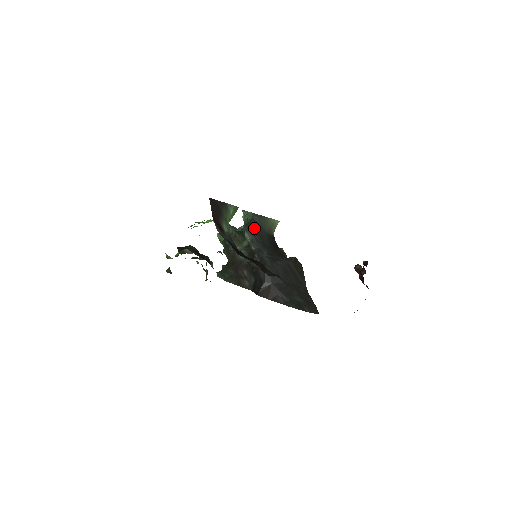
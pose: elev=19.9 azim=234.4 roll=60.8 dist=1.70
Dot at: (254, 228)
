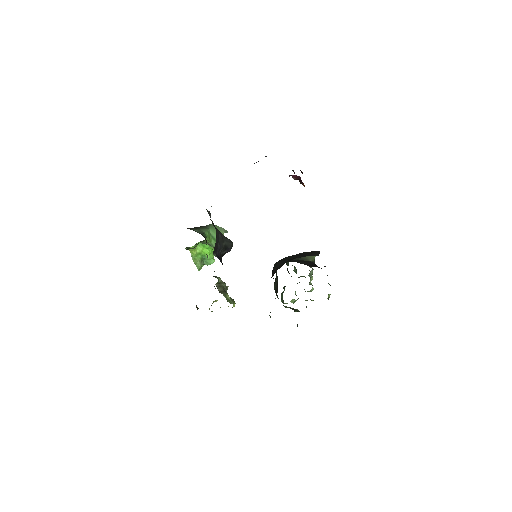
Dot at: occluded
